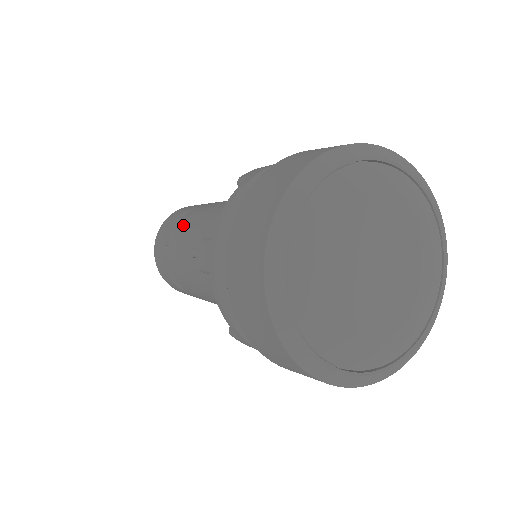
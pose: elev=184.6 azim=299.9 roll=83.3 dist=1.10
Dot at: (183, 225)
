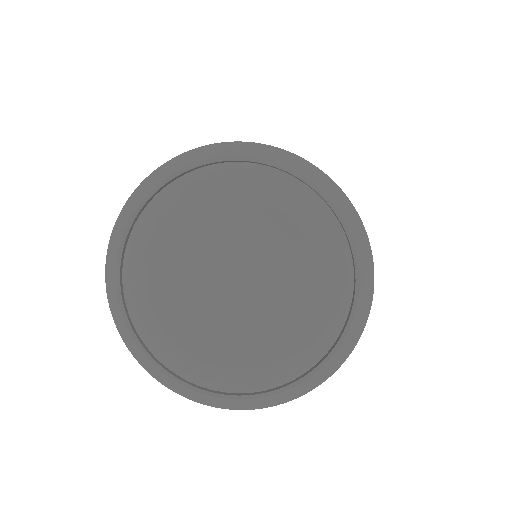
Dot at: occluded
